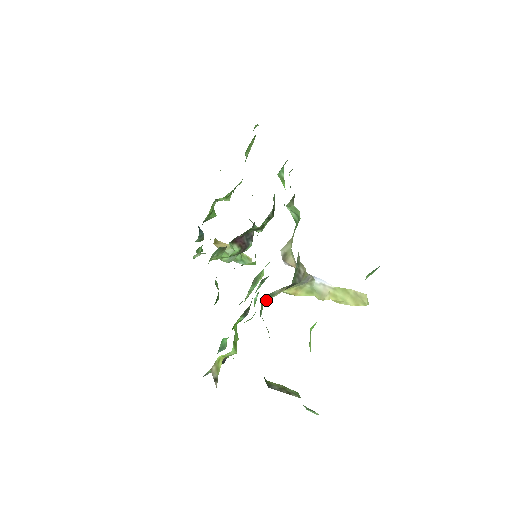
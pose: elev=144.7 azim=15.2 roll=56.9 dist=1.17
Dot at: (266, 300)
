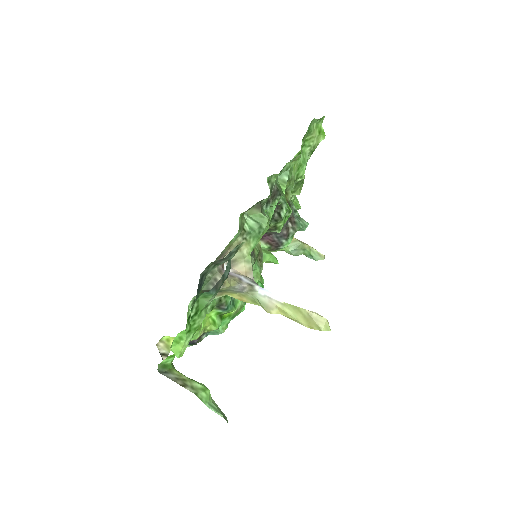
Dot at: occluded
